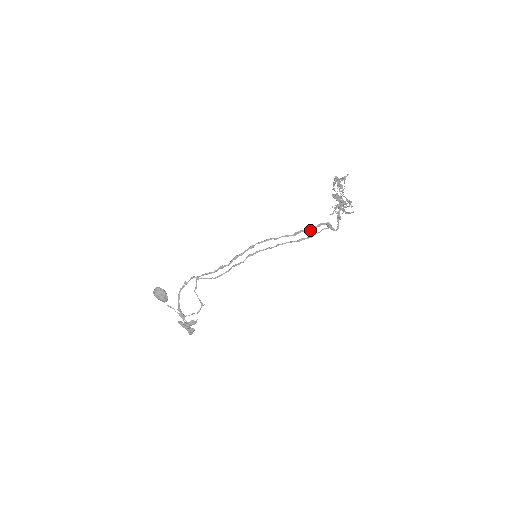
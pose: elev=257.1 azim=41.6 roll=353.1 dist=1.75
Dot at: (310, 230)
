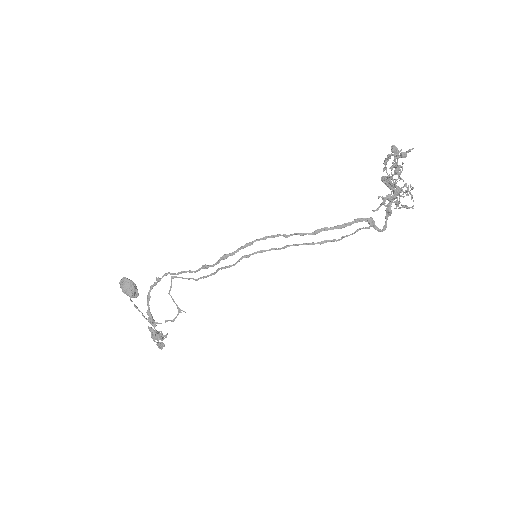
Dot at: (340, 228)
